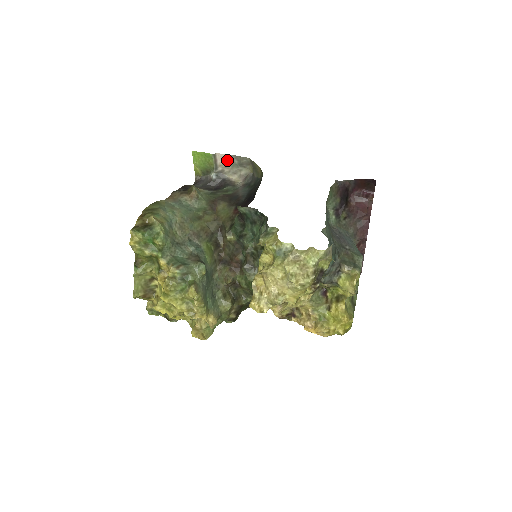
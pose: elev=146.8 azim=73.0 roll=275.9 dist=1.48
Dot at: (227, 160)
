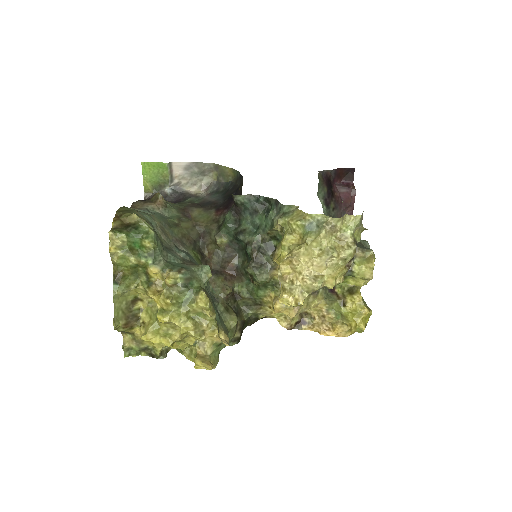
Dot at: (185, 169)
